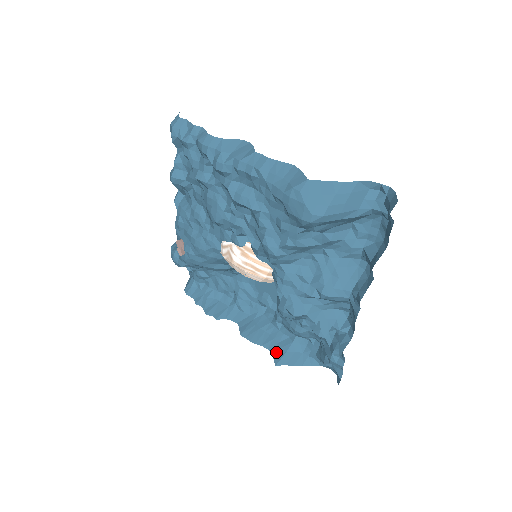
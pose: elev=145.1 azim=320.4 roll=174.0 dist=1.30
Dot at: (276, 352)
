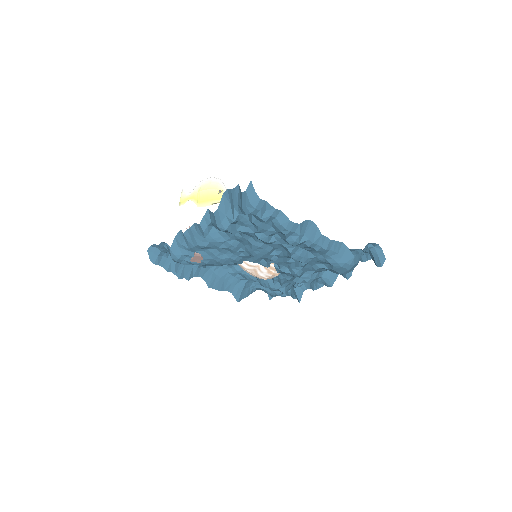
Dot at: (235, 293)
